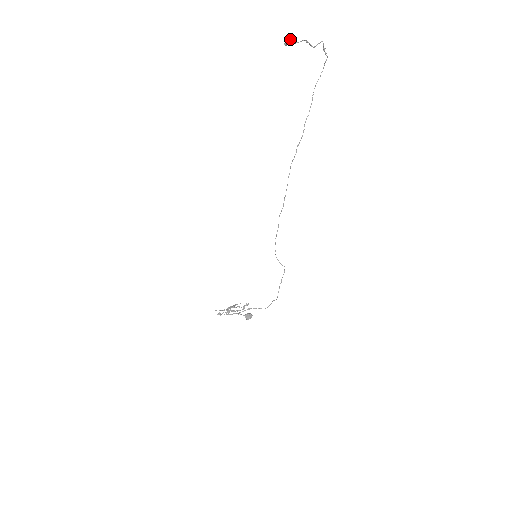
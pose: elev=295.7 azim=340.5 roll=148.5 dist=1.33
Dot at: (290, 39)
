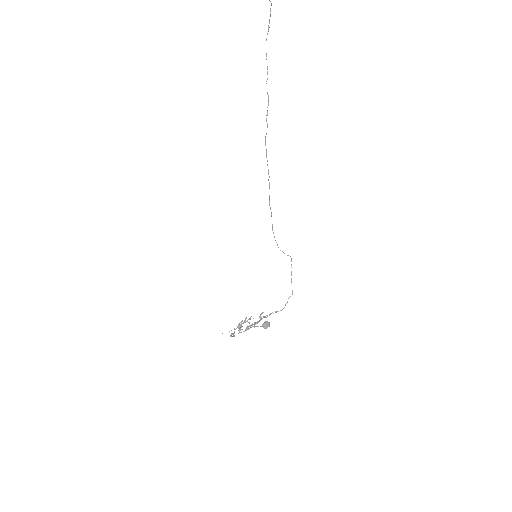
Dot at: out of frame
